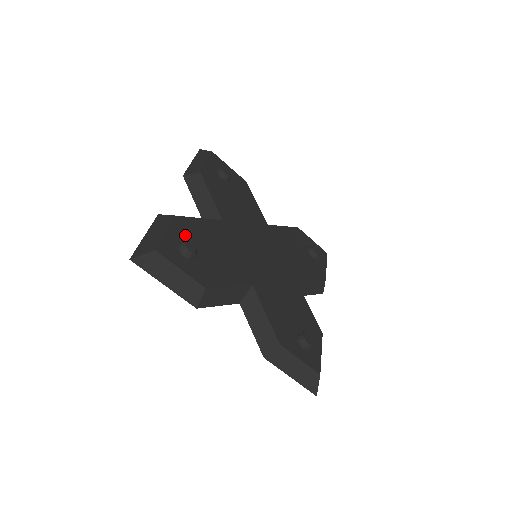
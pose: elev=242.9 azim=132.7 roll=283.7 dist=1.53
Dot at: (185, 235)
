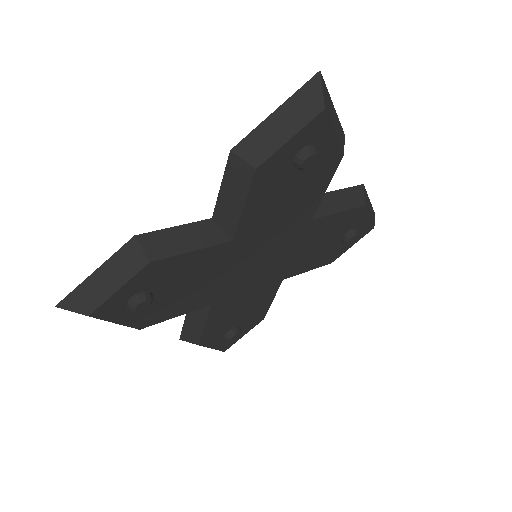
Dot at: (149, 283)
